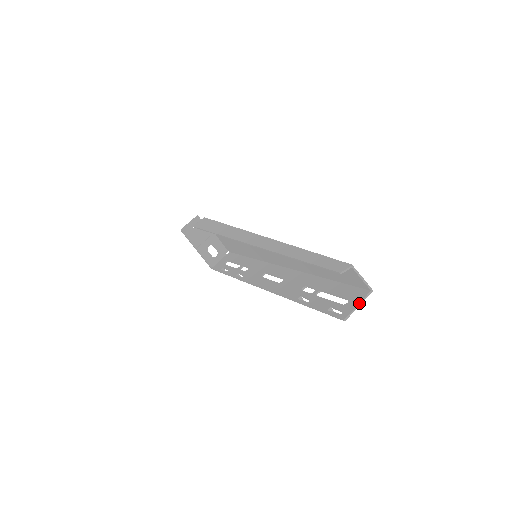
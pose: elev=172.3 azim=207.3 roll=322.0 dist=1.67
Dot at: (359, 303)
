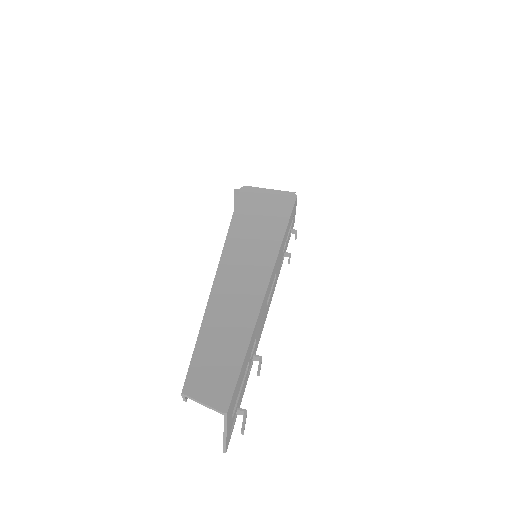
Dot at: (223, 432)
